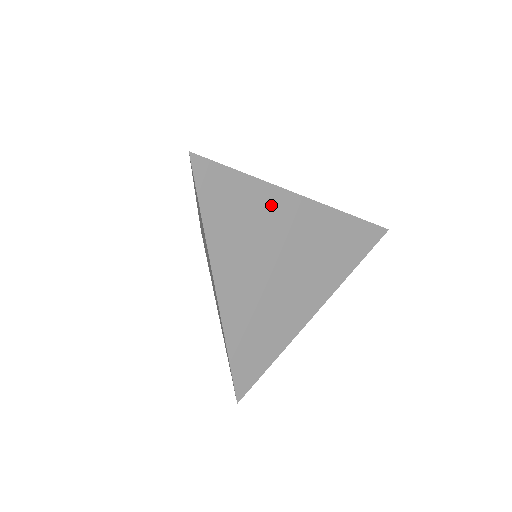
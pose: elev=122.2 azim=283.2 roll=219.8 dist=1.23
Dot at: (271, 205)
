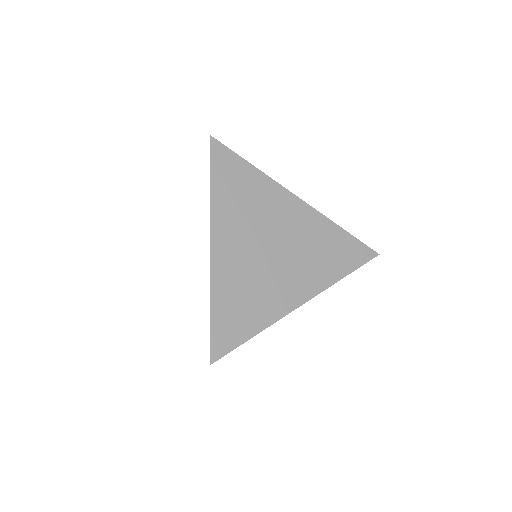
Dot at: (269, 194)
